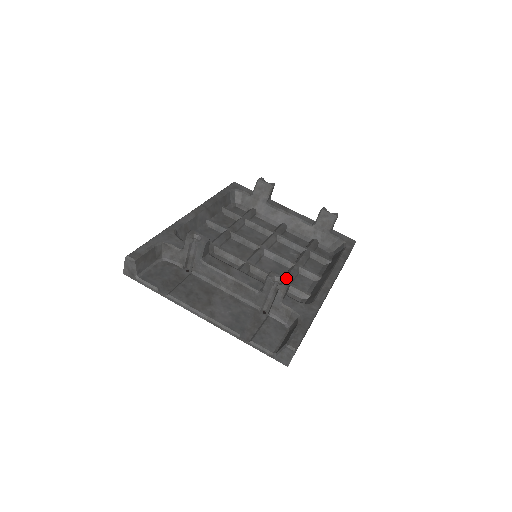
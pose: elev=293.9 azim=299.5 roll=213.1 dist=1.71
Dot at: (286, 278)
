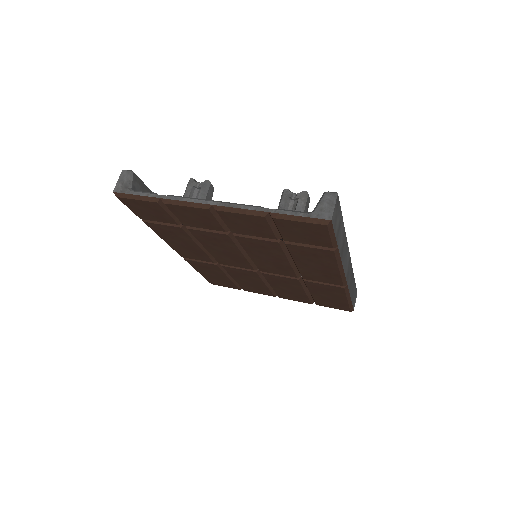
Dot at: occluded
